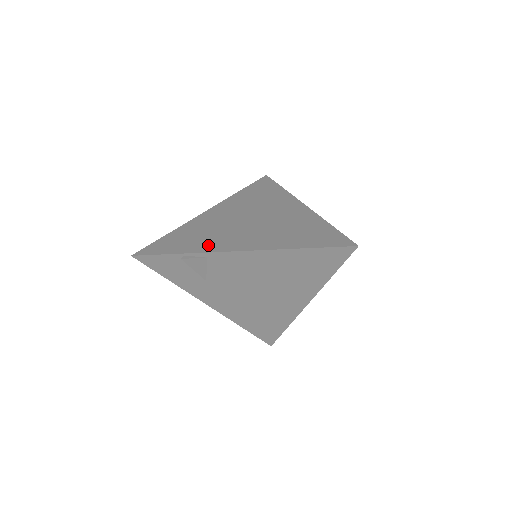
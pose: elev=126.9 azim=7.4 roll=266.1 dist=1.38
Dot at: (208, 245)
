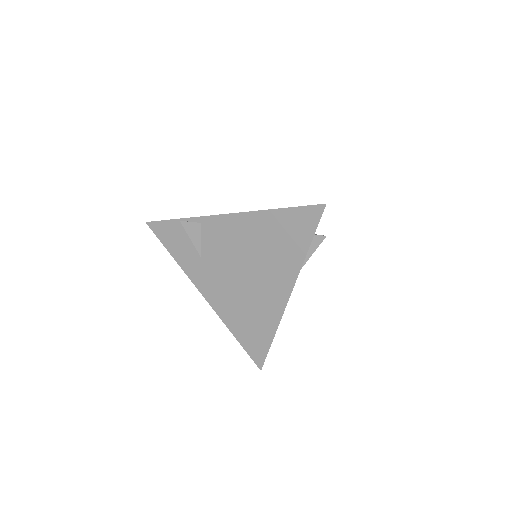
Dot at: occluded
